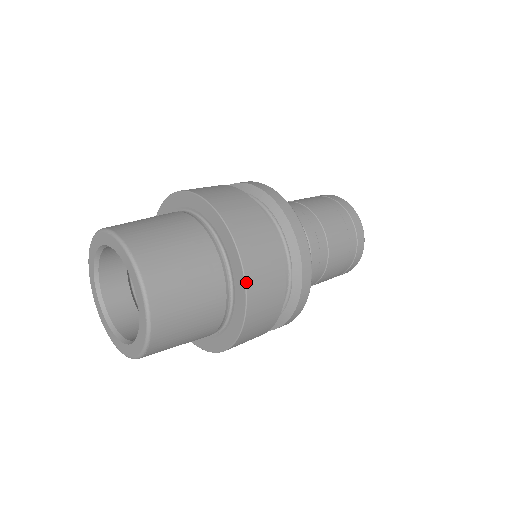
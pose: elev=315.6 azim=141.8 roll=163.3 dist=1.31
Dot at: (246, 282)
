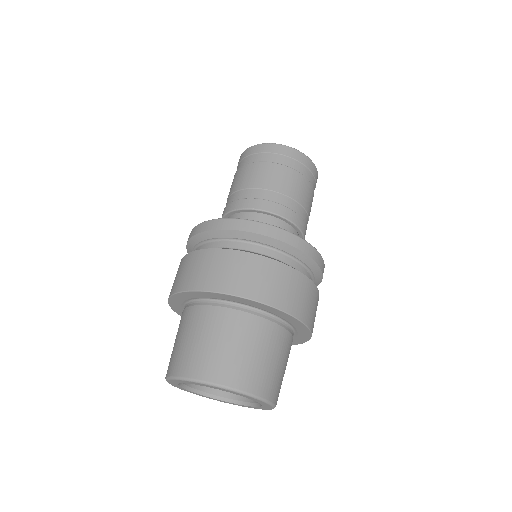
Dot at: (298, 319)
